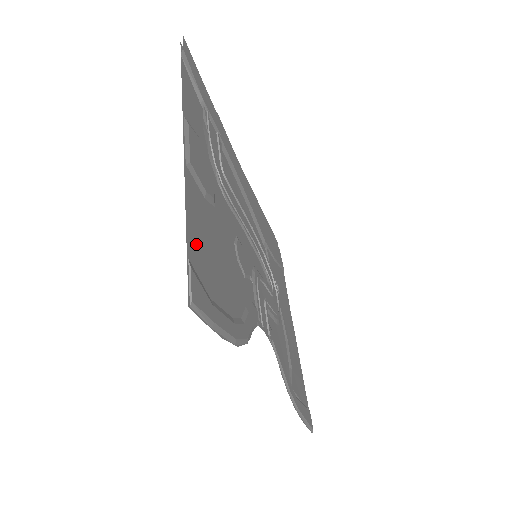
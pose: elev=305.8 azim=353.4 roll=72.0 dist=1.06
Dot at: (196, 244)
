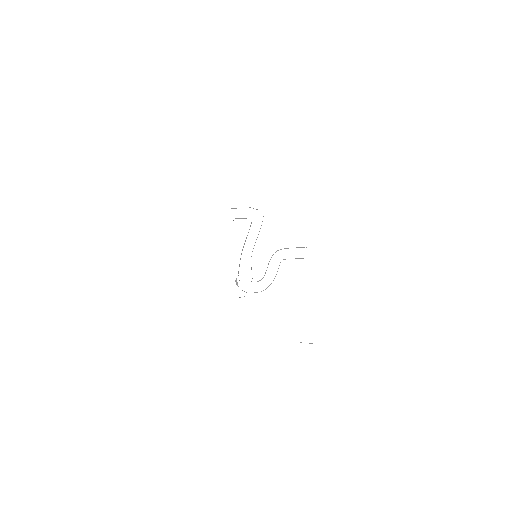
Dot at: occluded
